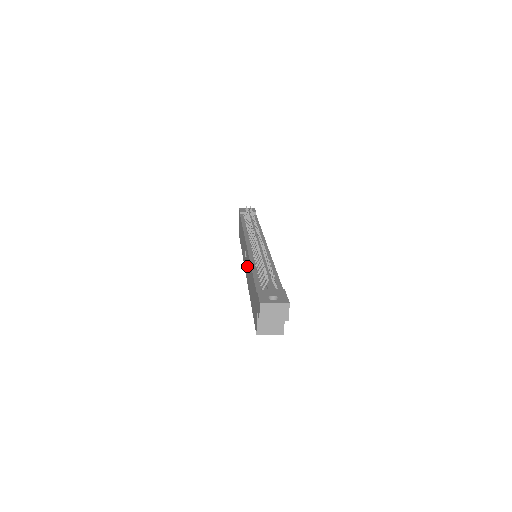
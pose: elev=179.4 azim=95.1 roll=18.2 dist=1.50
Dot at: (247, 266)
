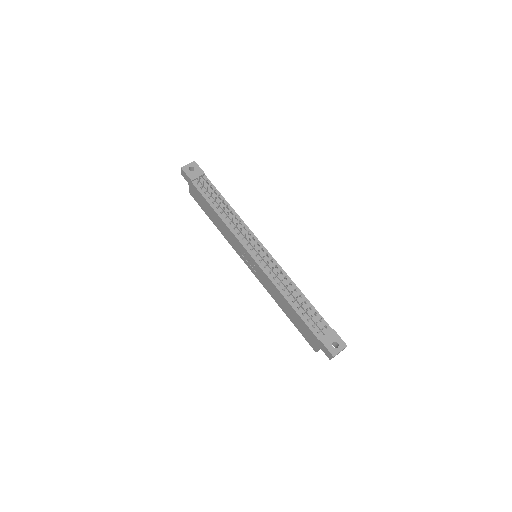
Dot at: (262, 277)
